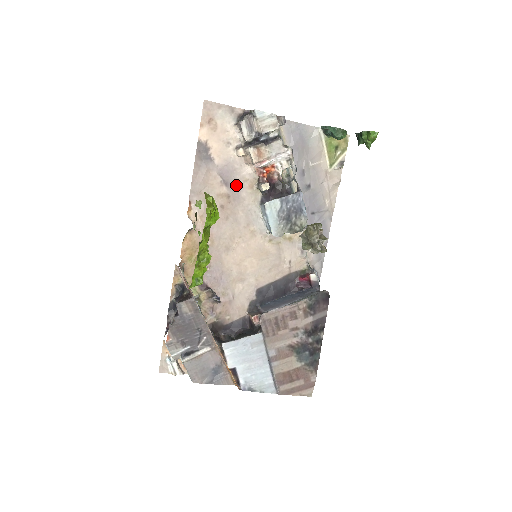
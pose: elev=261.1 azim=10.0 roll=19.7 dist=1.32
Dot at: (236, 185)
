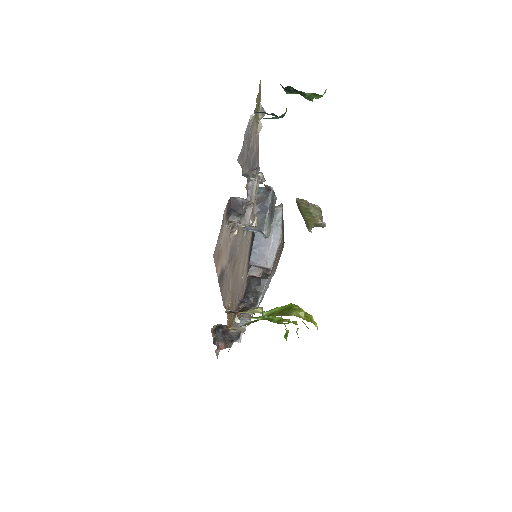
Dot at: (234, 248)
